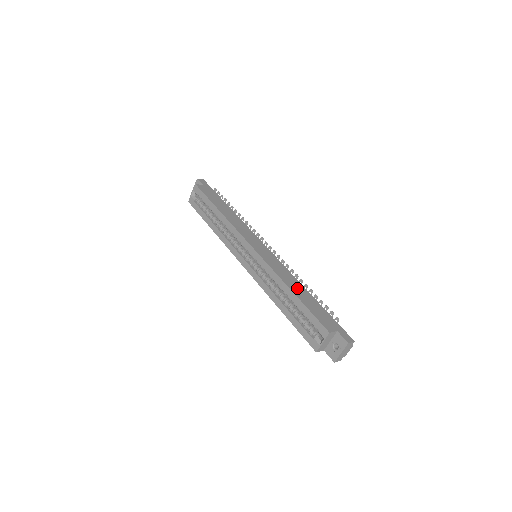
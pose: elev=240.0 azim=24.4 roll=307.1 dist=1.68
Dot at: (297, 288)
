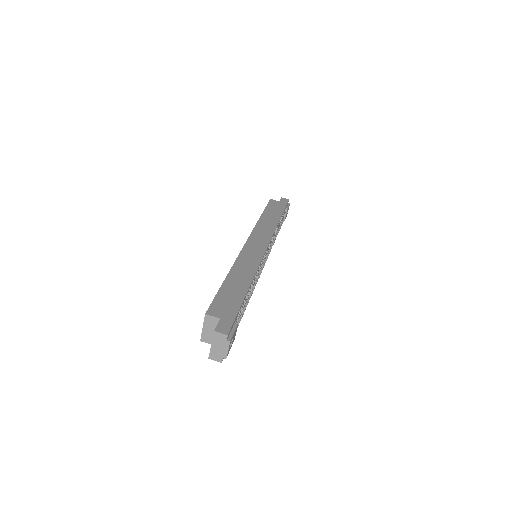
Dot at: (239, 278)
